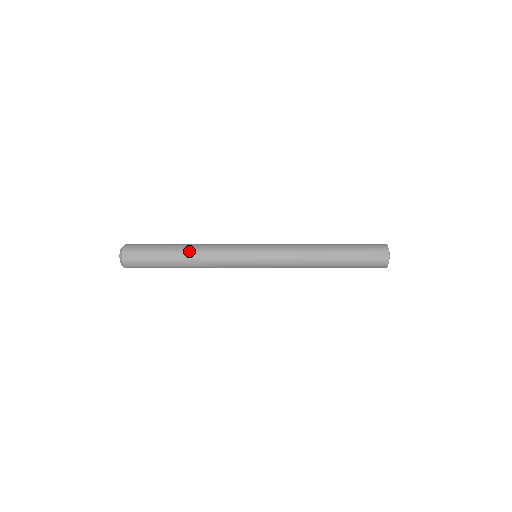
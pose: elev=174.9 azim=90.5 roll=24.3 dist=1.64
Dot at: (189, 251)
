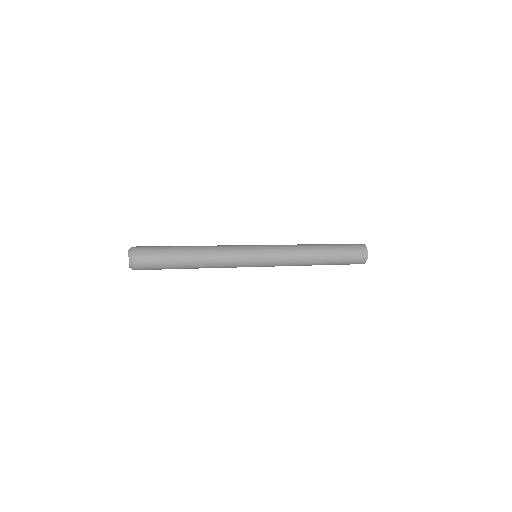
Dot at: (198, 255)
